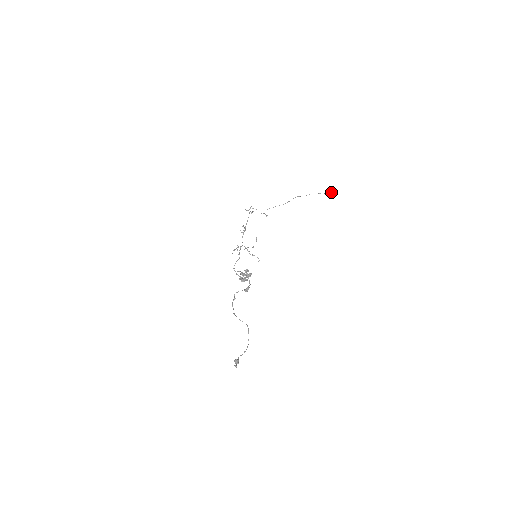
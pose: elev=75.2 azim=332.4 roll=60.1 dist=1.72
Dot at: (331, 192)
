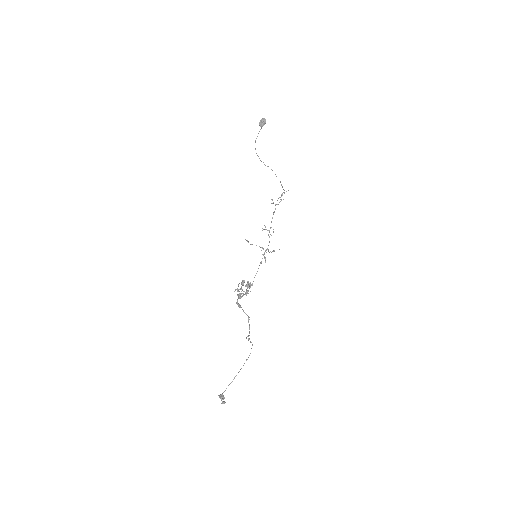
Dot at: (260, 122)
